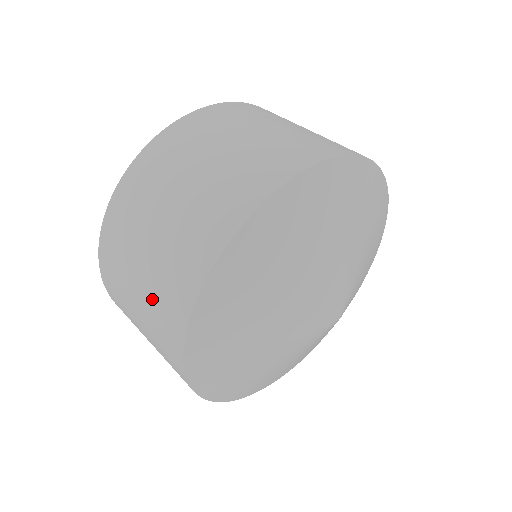
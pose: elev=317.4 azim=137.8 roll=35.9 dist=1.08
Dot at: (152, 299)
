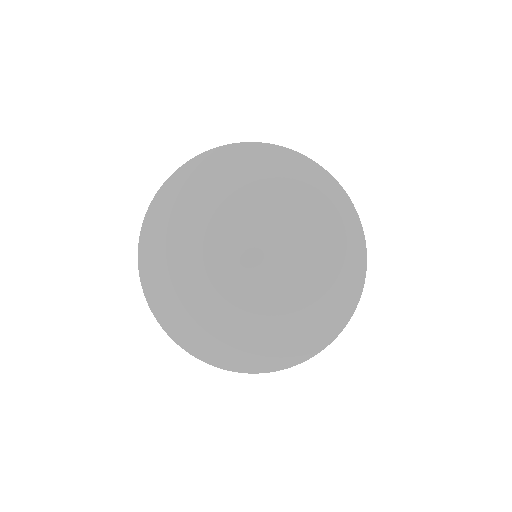
Dot at: occluded
